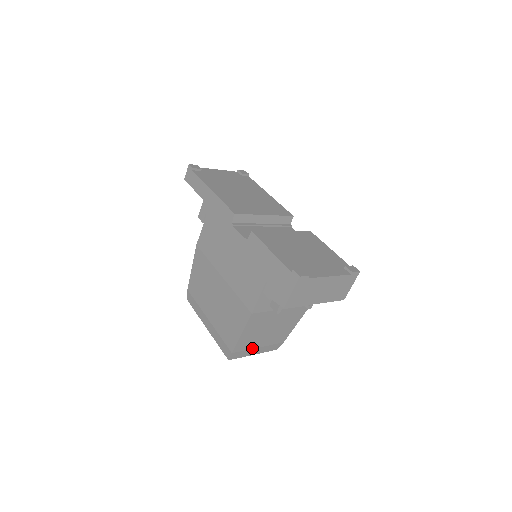
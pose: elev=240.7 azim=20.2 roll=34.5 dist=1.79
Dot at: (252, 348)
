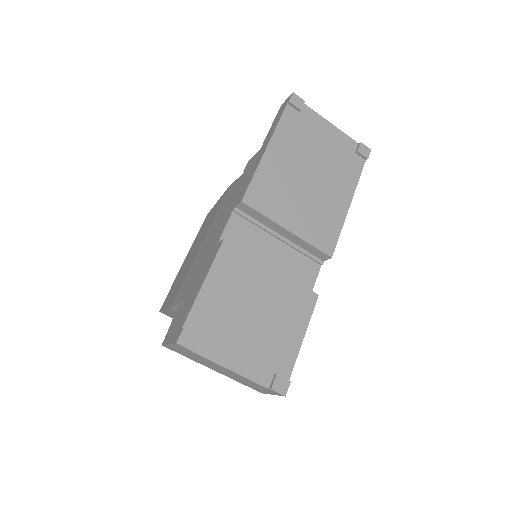
Dot at: occluded
